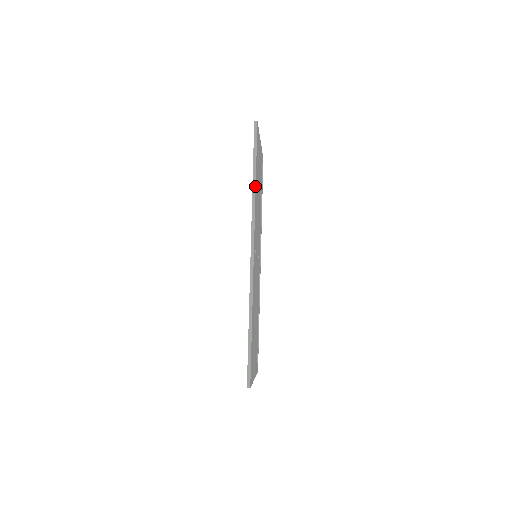
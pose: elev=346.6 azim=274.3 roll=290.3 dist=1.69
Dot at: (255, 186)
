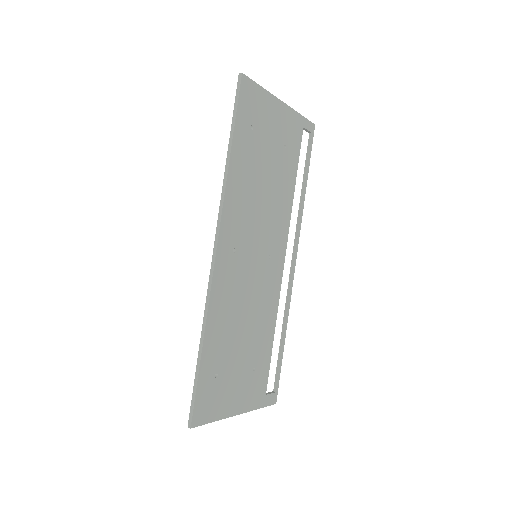
Dot at: (228, 163)
